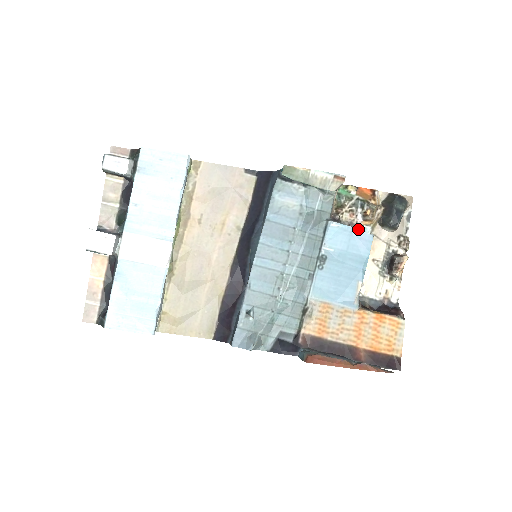
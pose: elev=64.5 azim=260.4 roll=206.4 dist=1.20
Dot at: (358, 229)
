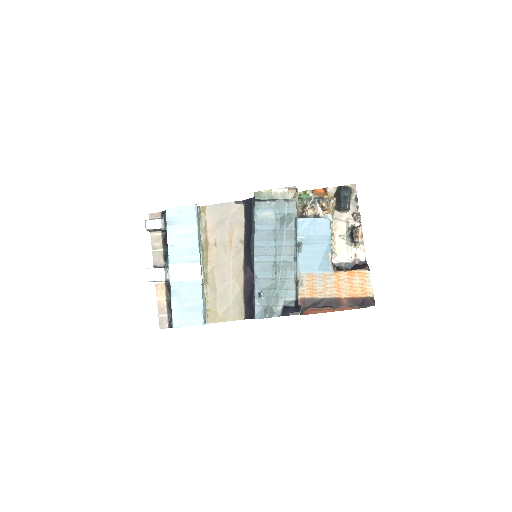
Dot at: (318, 218)
